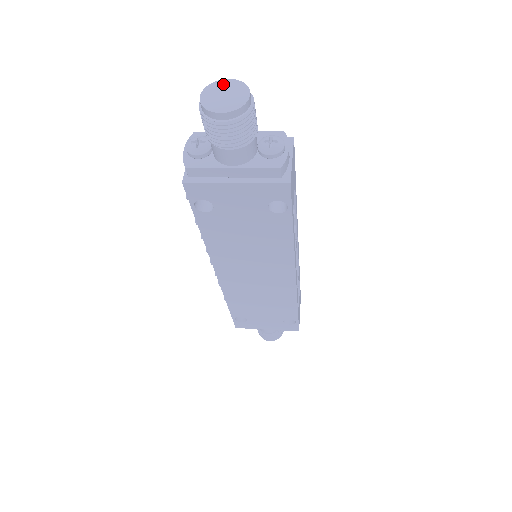
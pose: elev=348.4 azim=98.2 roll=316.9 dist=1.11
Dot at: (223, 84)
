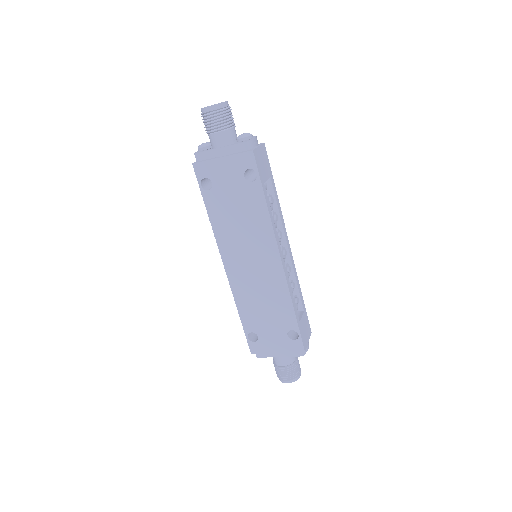
Dot at: occluded
